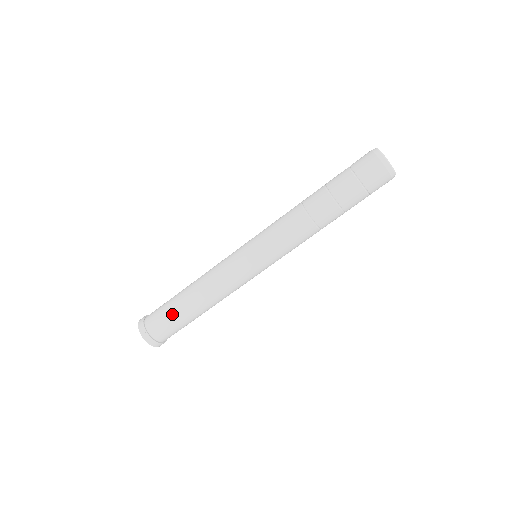
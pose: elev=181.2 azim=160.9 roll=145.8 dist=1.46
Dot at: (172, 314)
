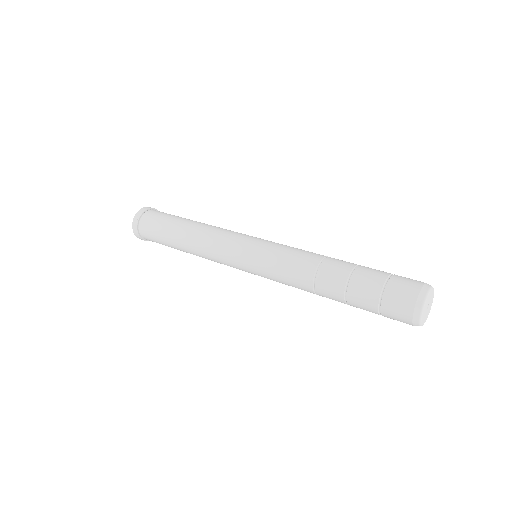
Dot at: (163, 228)
